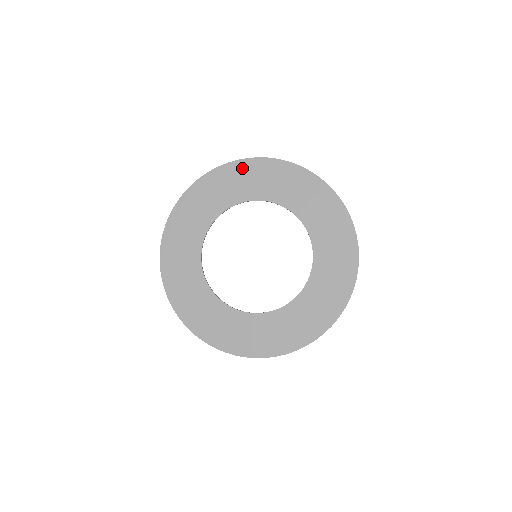
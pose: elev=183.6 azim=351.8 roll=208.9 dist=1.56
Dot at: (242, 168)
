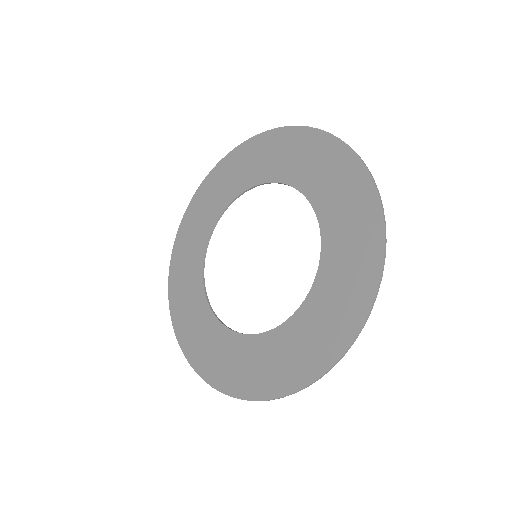
Dot at: (249, 149)
